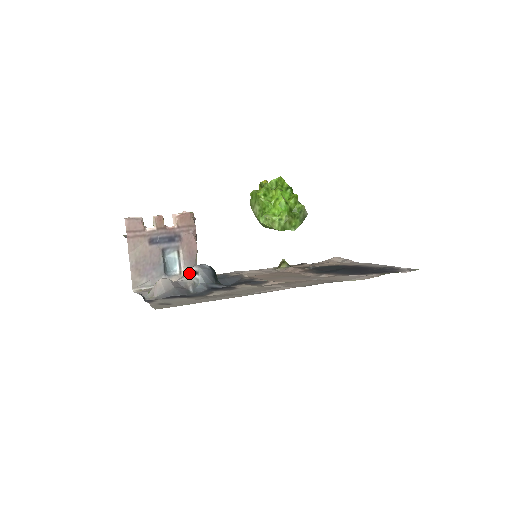
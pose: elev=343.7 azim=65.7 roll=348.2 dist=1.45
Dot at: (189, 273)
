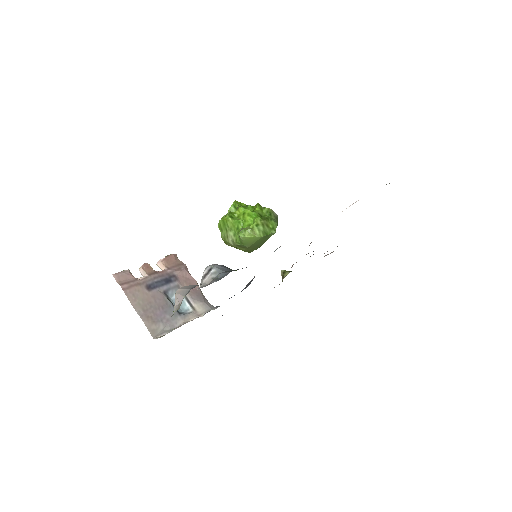
Dot at: (203, 279)
